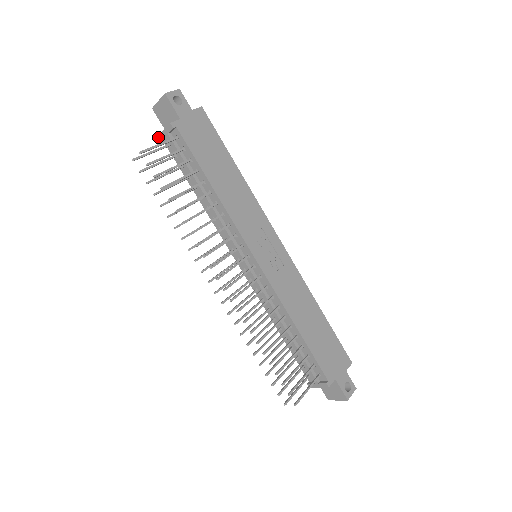
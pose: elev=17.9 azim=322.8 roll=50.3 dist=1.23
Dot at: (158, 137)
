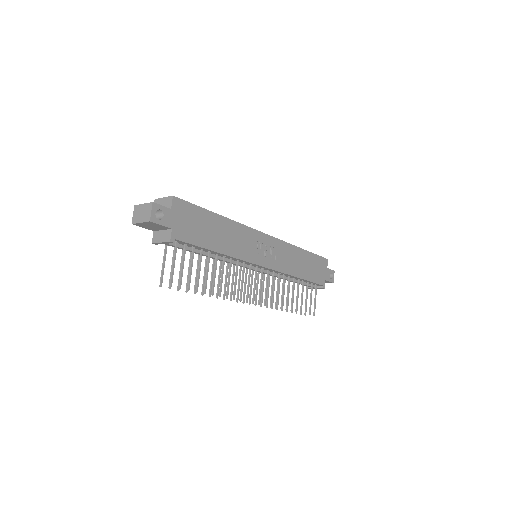
Dot at: occluded
